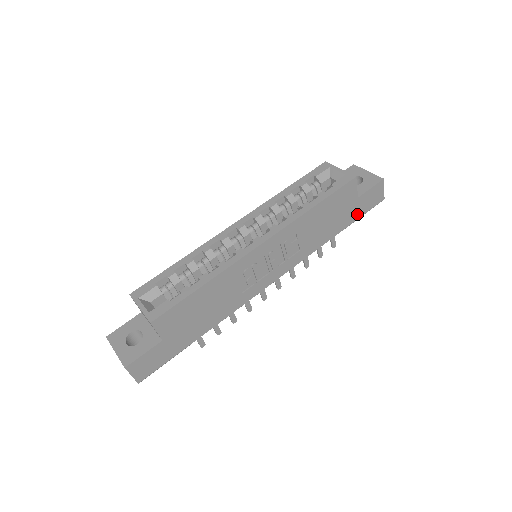
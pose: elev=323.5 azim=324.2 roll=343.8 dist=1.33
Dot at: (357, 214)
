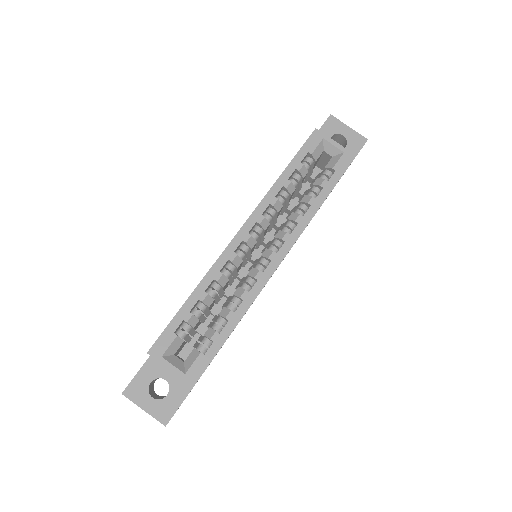
Dot at: occluded
